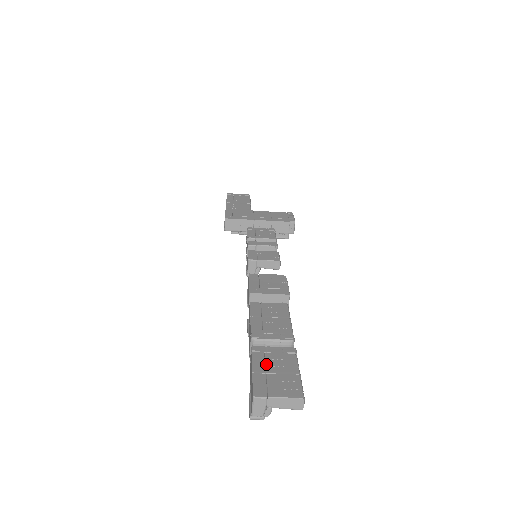
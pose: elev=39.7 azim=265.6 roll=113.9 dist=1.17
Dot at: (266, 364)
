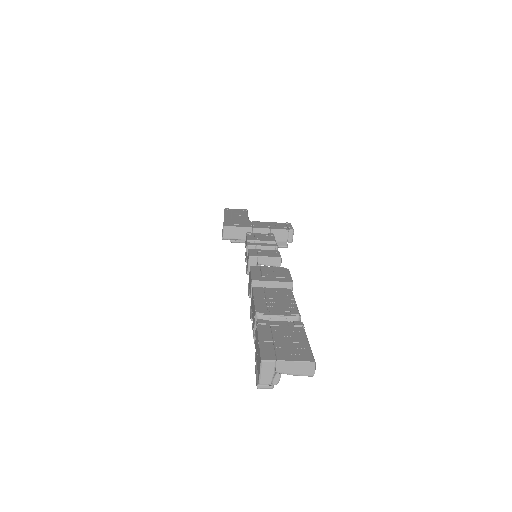
Dot at: (273, 334)
